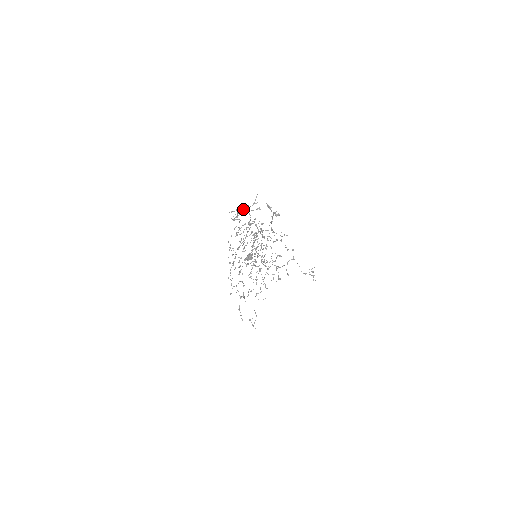
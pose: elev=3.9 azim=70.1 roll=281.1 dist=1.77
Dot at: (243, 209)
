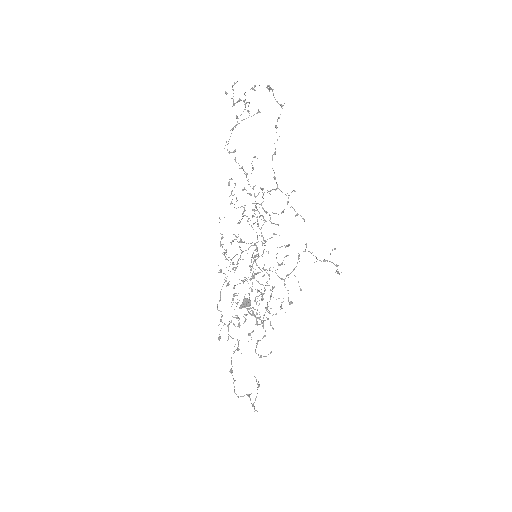
Dot at: (240, 100)
